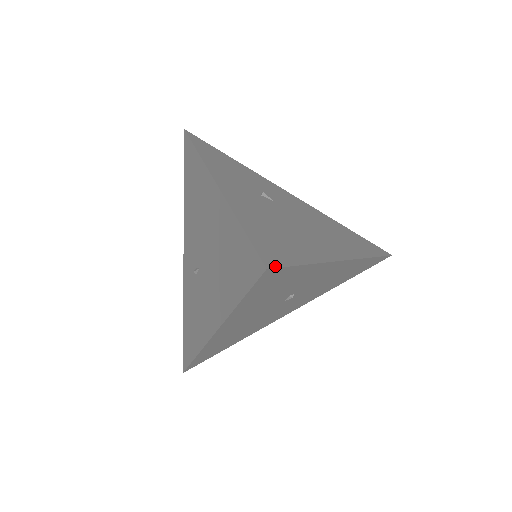
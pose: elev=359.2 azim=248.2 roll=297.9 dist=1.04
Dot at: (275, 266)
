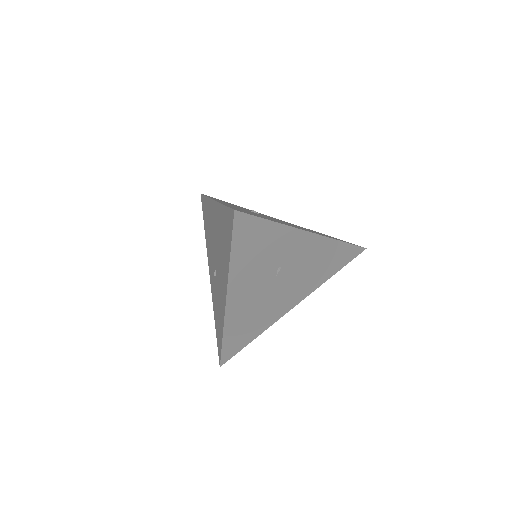
Dot at: (242, 212)
